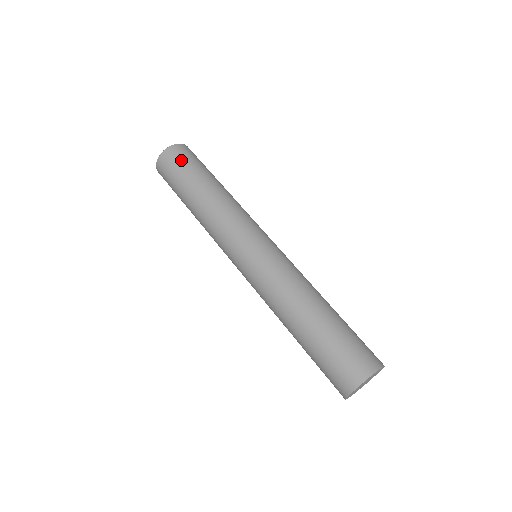
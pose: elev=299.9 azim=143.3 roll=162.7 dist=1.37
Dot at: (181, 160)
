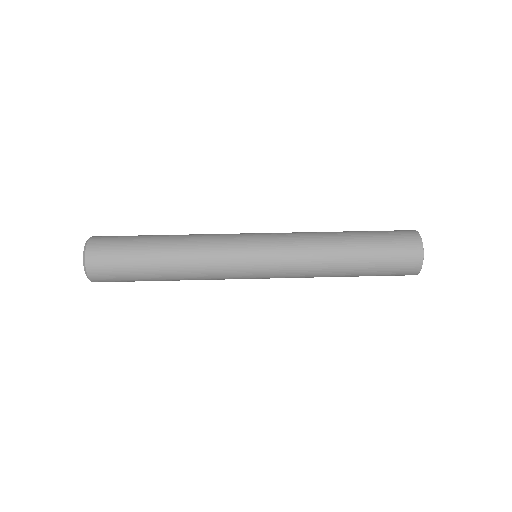
Dot at: (116, 237)
